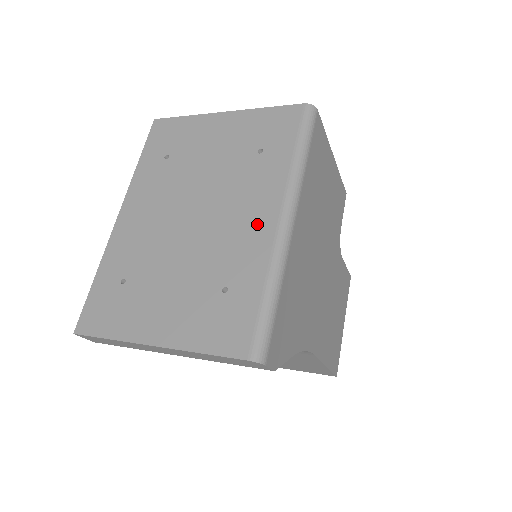
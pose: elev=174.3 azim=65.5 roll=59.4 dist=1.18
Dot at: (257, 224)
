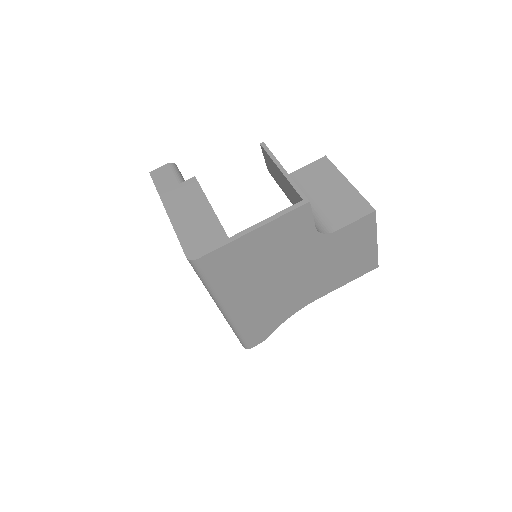
Dot at: occluded
